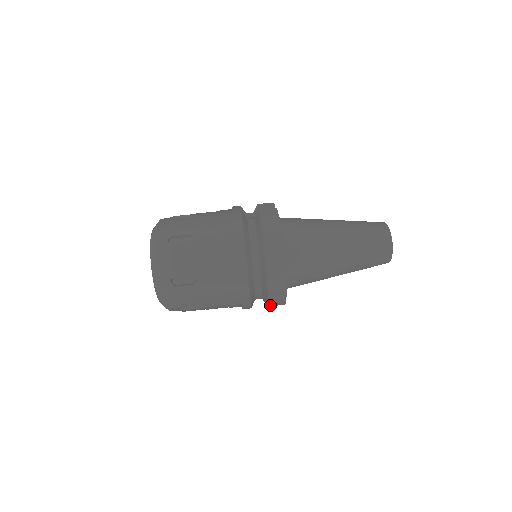
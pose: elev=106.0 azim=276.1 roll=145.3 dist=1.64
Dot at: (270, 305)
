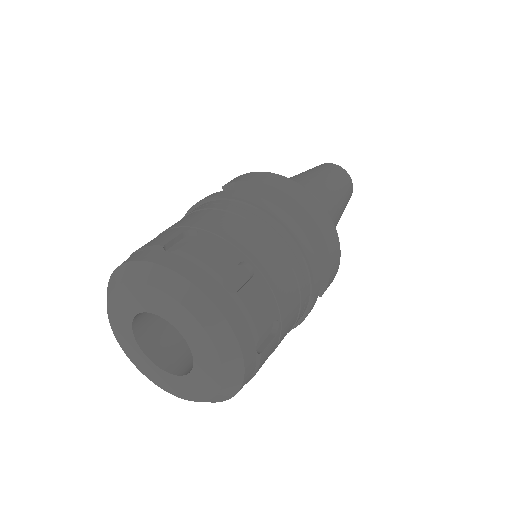
Dot at: (330, 276)
